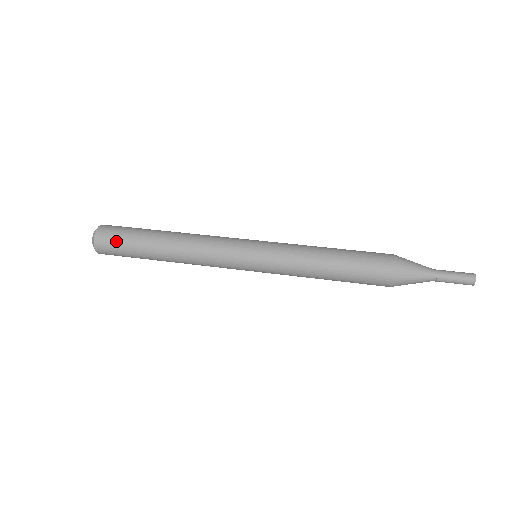
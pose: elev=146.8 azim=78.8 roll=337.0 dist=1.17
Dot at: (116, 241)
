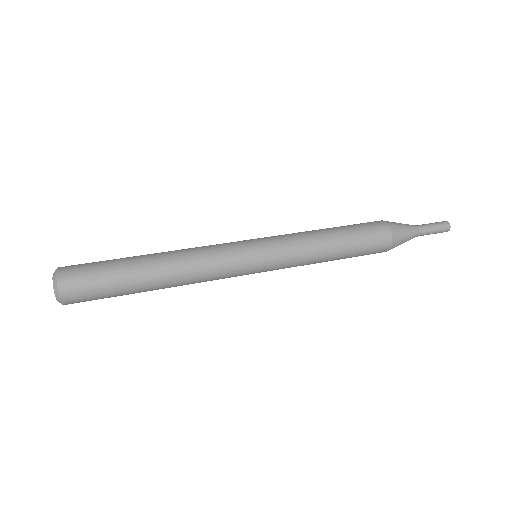
Dot at: (90, 280)
